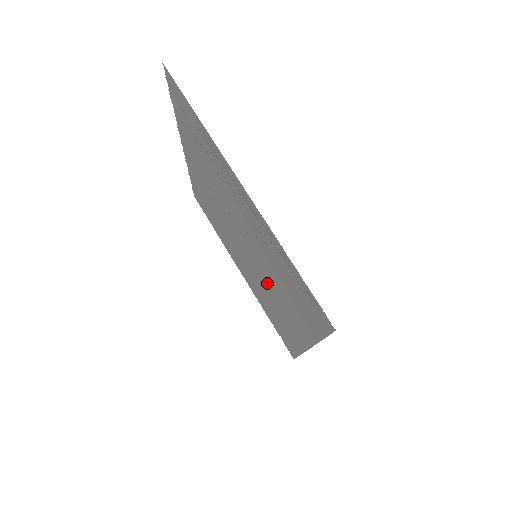
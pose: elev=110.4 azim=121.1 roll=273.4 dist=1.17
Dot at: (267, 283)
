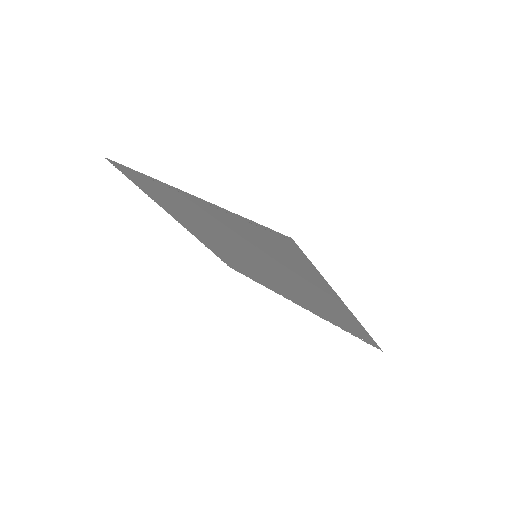
Dot at: (284, 276)
